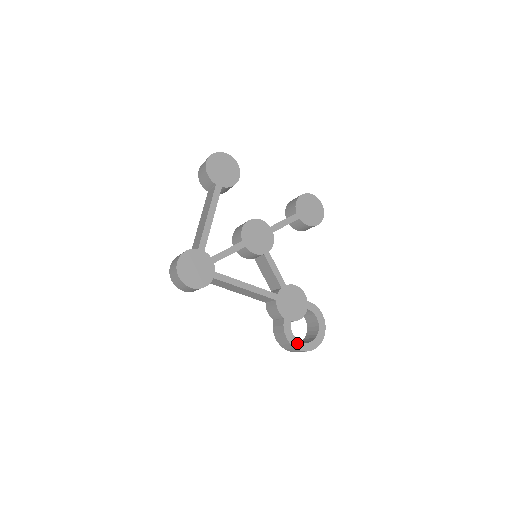
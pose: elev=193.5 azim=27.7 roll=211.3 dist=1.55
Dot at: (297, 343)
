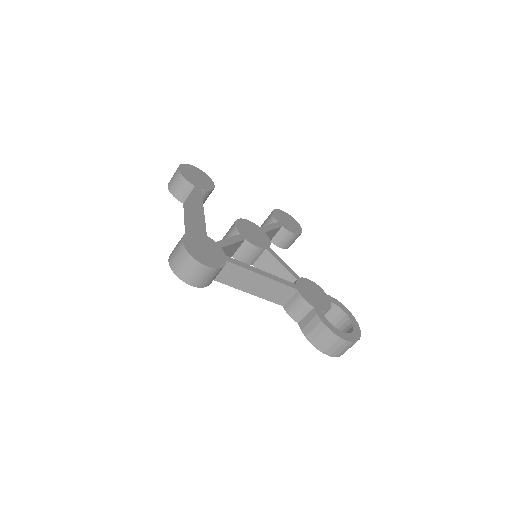
Dot at: (339, 333)
